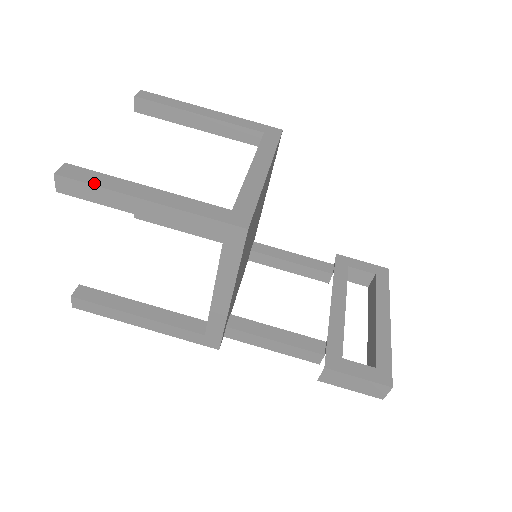
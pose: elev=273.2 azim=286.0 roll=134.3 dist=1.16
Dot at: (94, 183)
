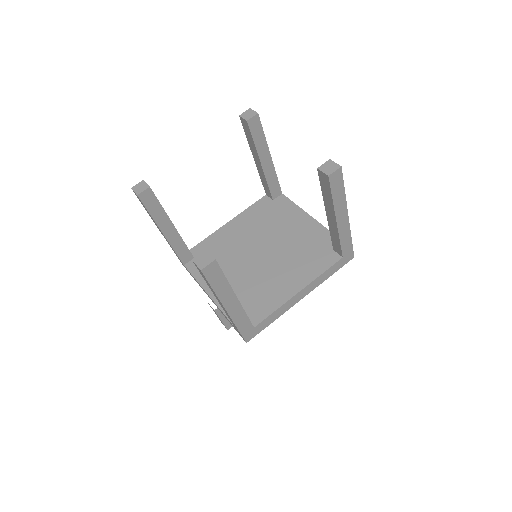
Dot at: (214, 287)
